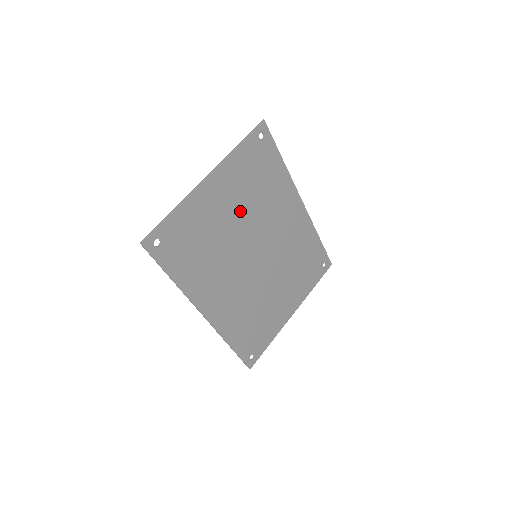
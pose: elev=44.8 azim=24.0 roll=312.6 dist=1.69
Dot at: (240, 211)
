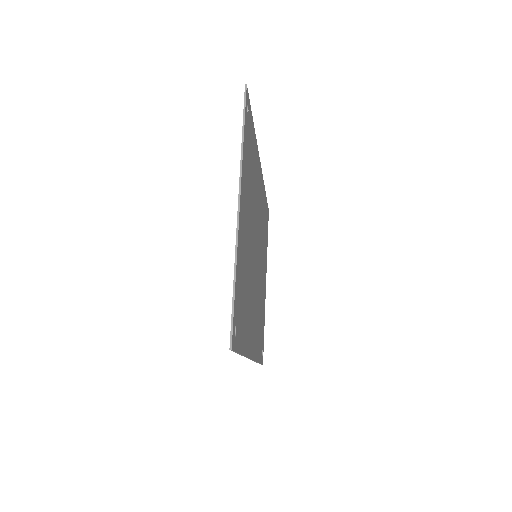
Dot at: (250, 219)
